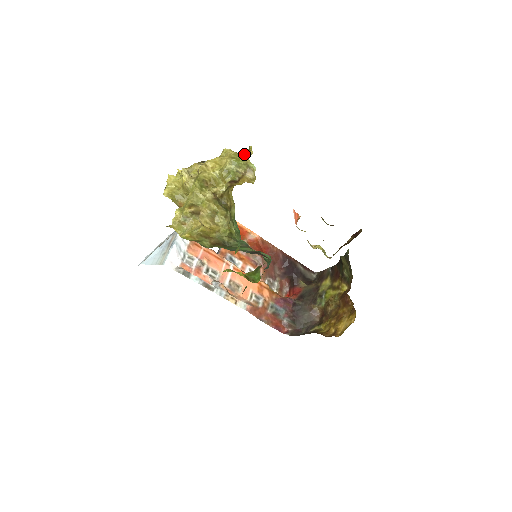
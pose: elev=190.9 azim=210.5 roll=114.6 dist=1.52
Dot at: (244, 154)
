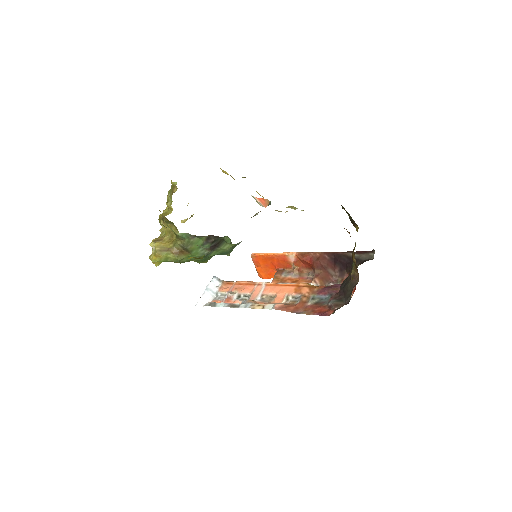
Dot at: occluded
